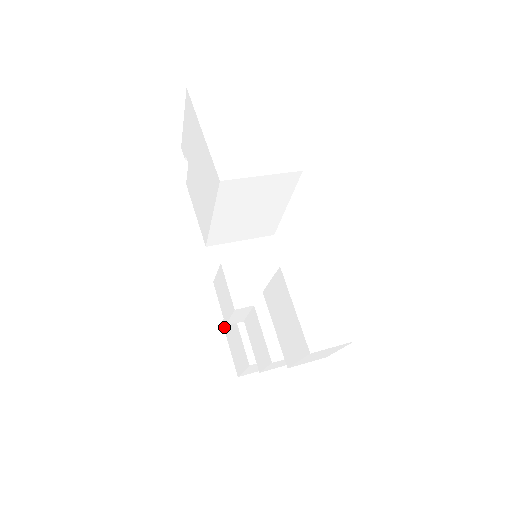
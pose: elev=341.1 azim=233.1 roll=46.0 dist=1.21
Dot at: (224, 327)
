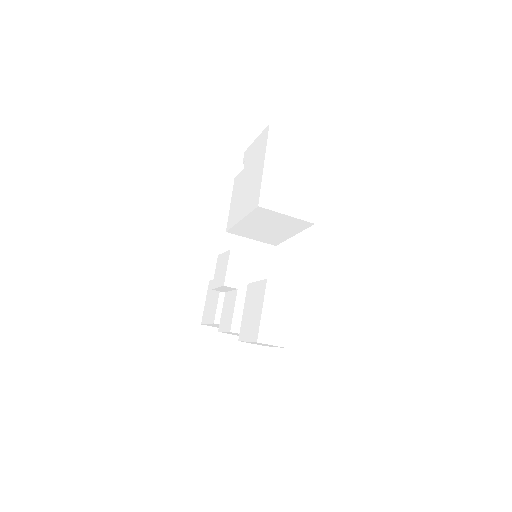
Dot at: (209, 286)
